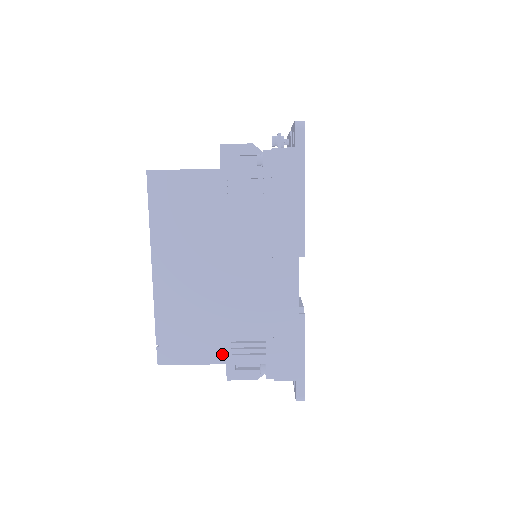
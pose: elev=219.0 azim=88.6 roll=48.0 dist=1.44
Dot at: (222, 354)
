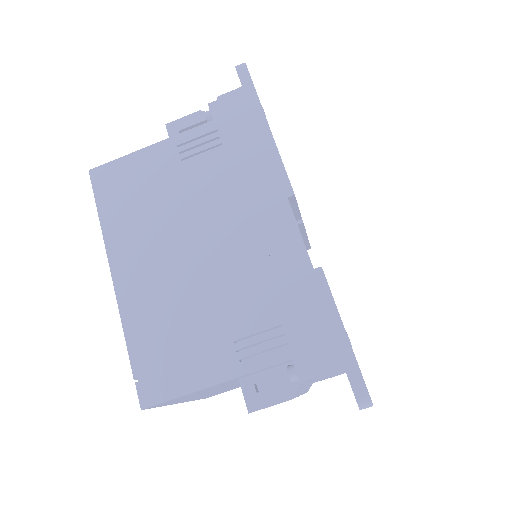
Dot at: (226, 364)
